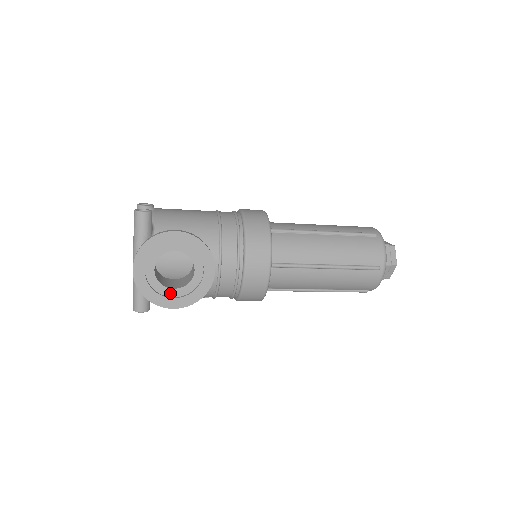
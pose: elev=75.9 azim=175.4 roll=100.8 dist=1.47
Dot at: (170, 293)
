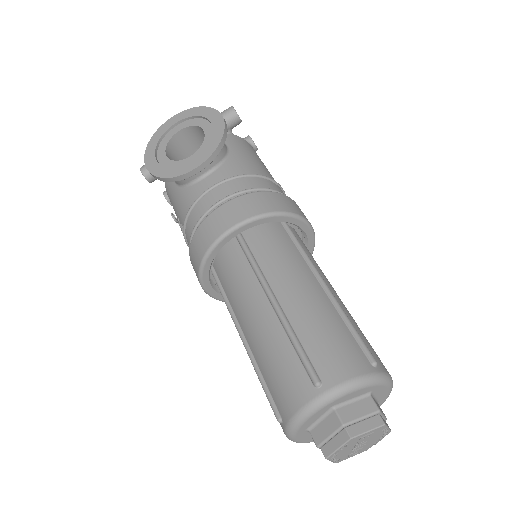
Dot at: (161, 156)
